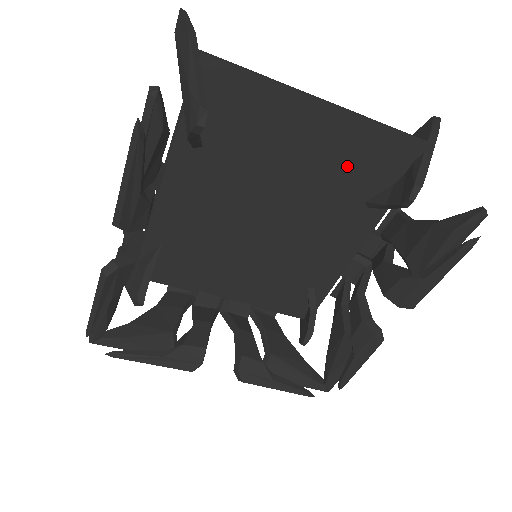
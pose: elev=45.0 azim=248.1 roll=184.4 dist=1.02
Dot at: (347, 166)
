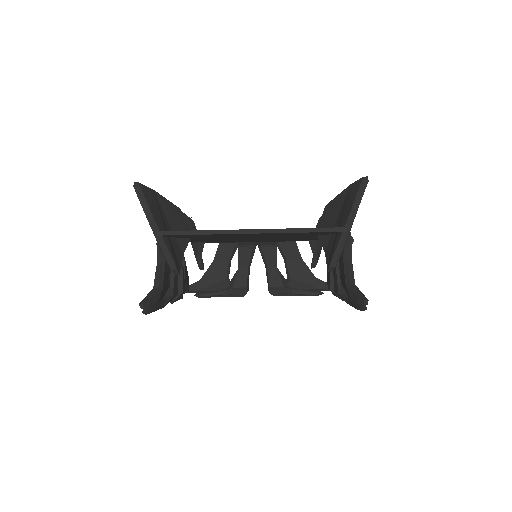
Dot at: occluded
